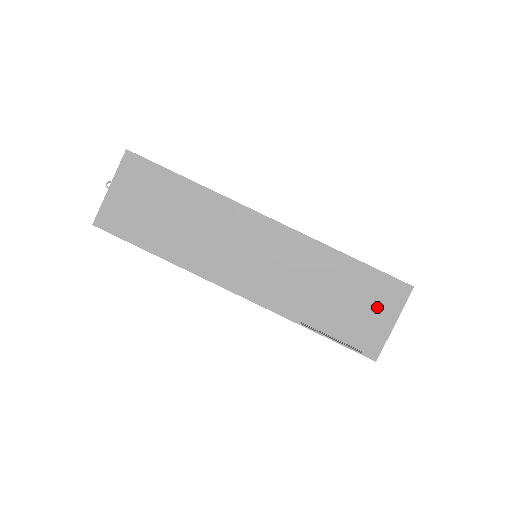
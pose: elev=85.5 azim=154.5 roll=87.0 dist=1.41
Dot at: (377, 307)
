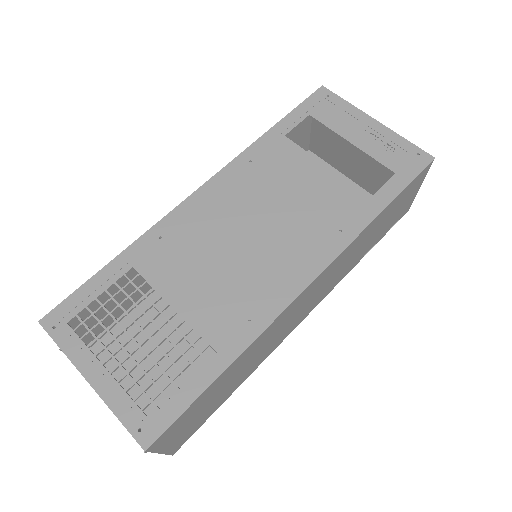
Dot at: (408, 198)
